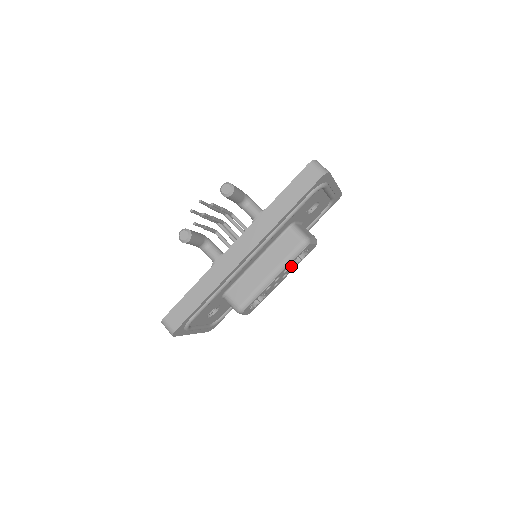
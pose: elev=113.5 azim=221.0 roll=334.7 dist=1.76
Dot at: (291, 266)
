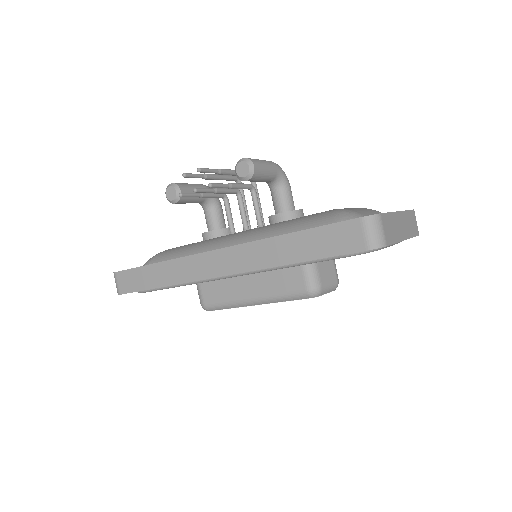
Dot at: occluded
